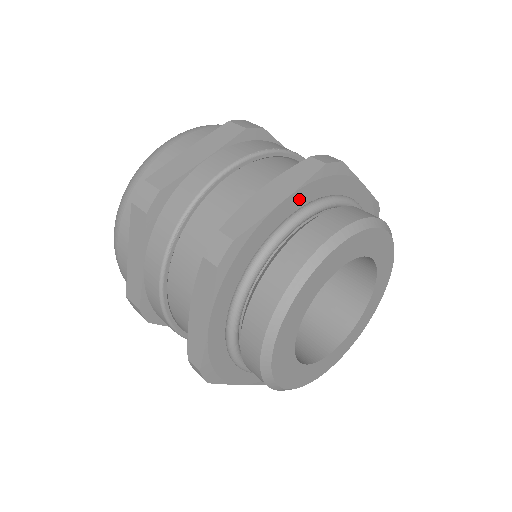
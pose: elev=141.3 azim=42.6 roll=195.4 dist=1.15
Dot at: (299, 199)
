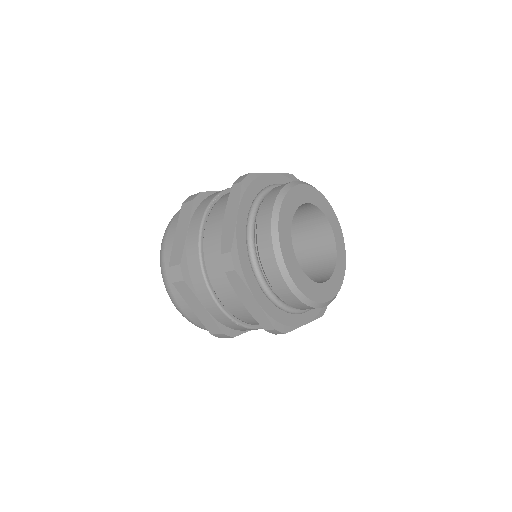
Dot at: (280, 180)
